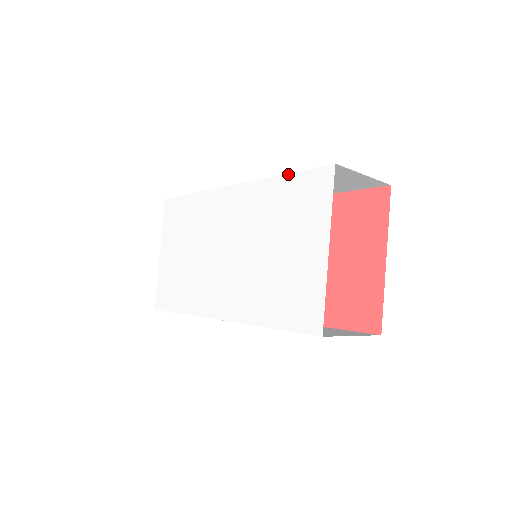
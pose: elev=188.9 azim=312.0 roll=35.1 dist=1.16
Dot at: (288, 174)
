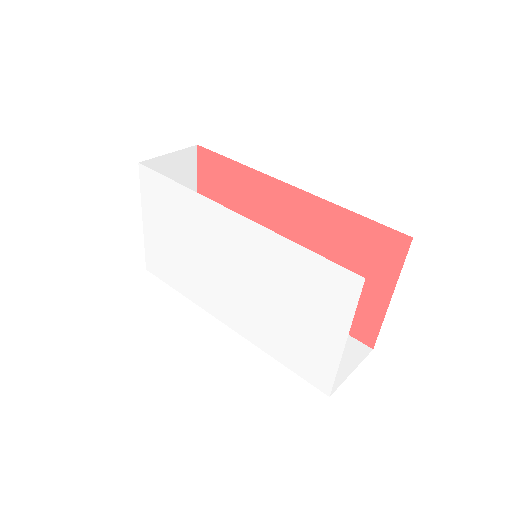
Dot at: (307, 250)
